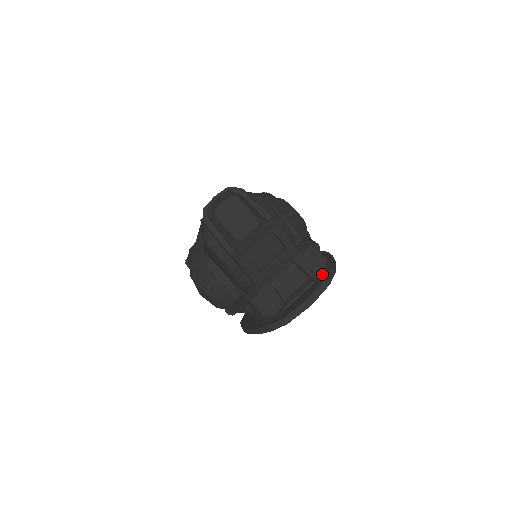
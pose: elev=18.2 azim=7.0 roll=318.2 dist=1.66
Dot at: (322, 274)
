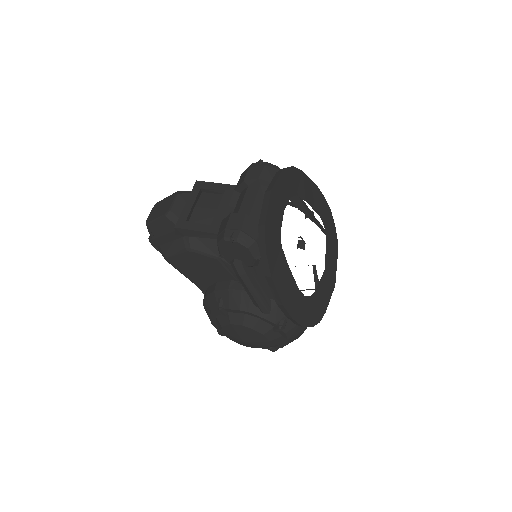
Dot at: (273, 173)
